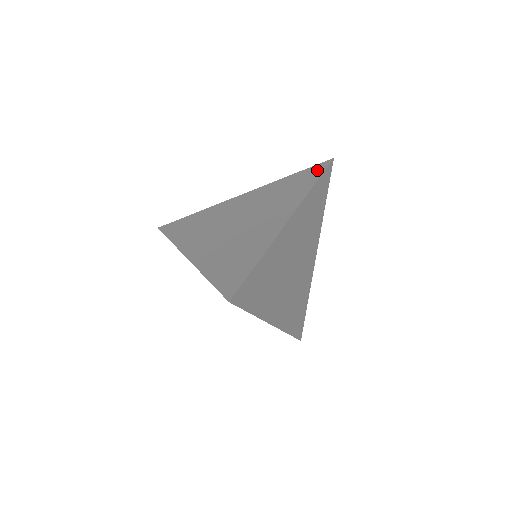
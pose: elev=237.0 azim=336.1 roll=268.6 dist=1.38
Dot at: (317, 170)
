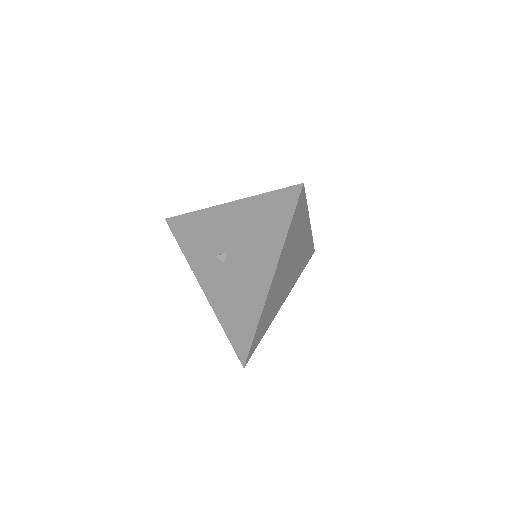
Dot at: occluded
